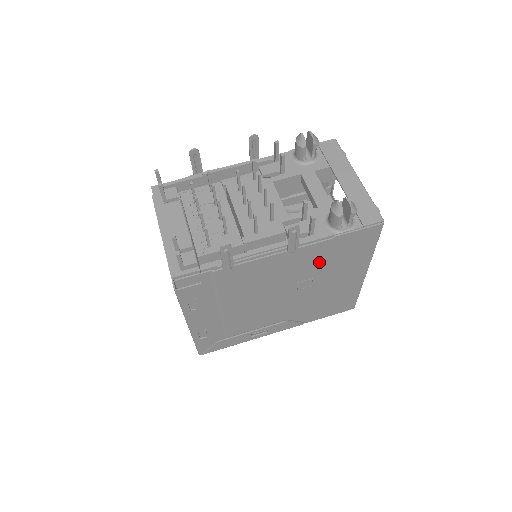
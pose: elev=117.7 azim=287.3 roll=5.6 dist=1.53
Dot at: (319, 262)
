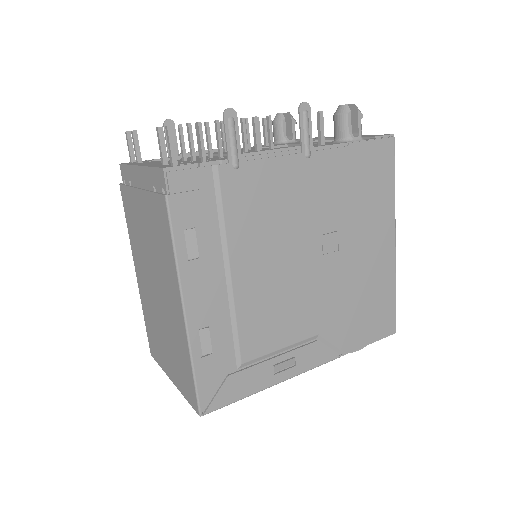
Dot at: (340, 194)
